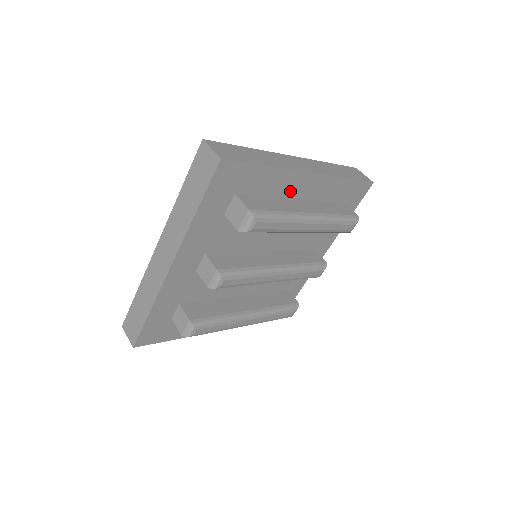
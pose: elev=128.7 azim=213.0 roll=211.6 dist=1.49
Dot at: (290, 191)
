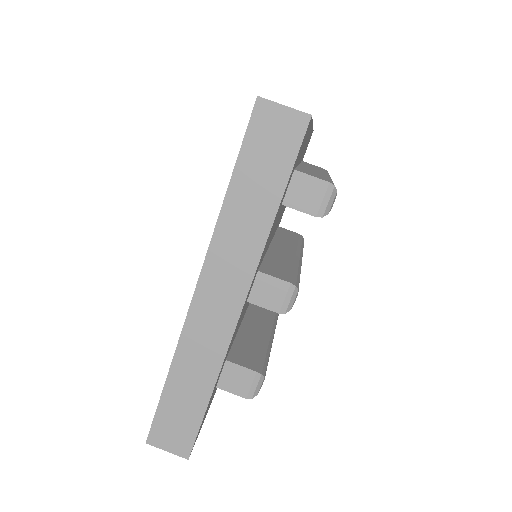
Dot at: occluded
